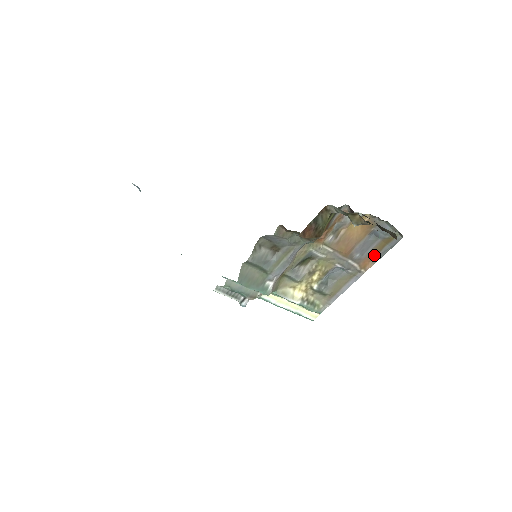
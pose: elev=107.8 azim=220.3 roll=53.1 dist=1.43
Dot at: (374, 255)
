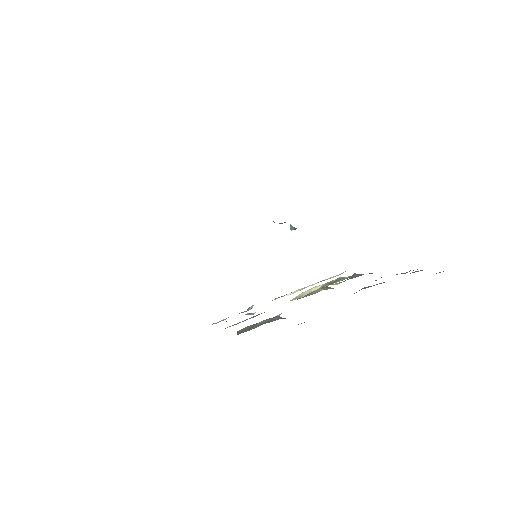
Dot at: occluded
